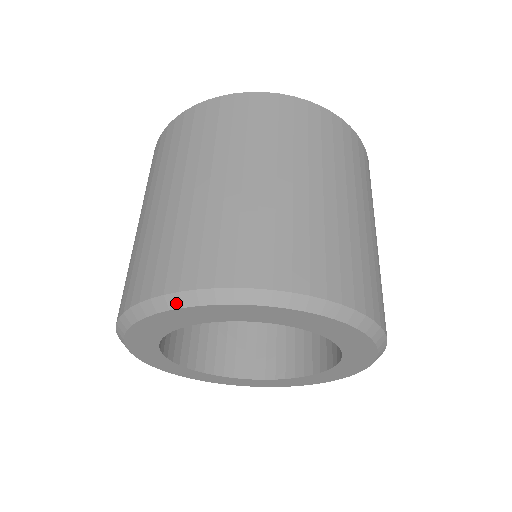
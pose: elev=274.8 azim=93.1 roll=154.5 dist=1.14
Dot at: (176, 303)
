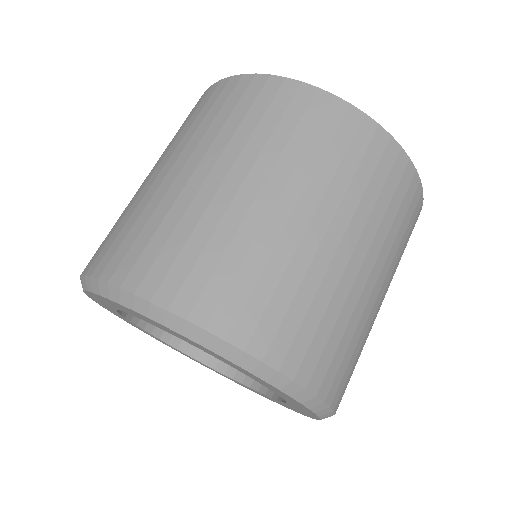
Dot at: (115, 296)
